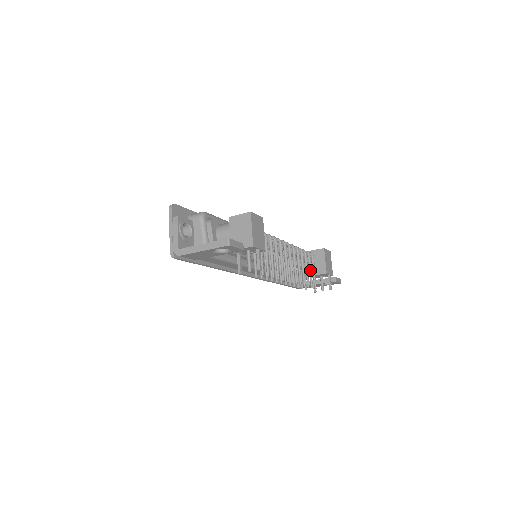
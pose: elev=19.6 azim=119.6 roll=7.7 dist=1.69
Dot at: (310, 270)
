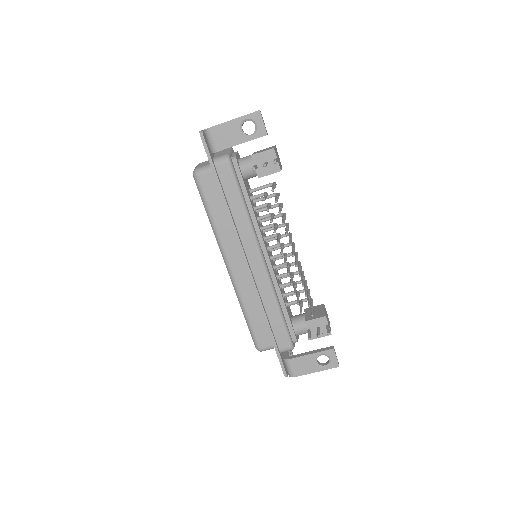
Dot at: (309, 296)
